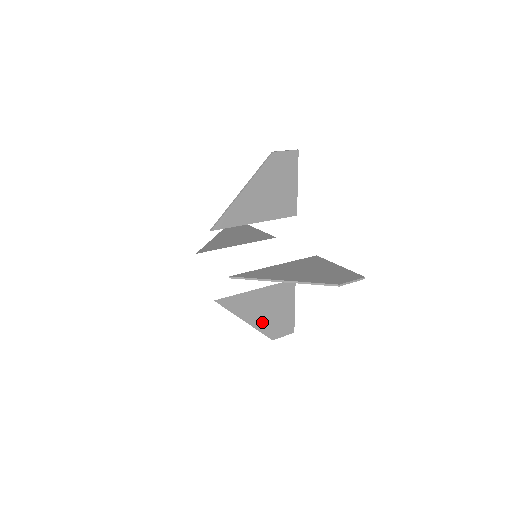
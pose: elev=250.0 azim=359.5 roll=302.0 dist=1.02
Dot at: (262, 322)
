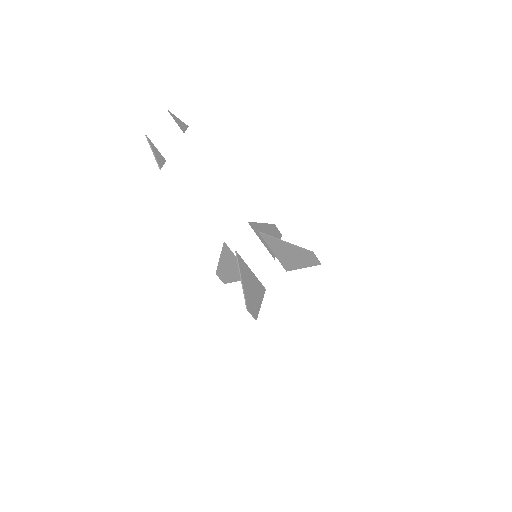
Dot at: (223, 267)
